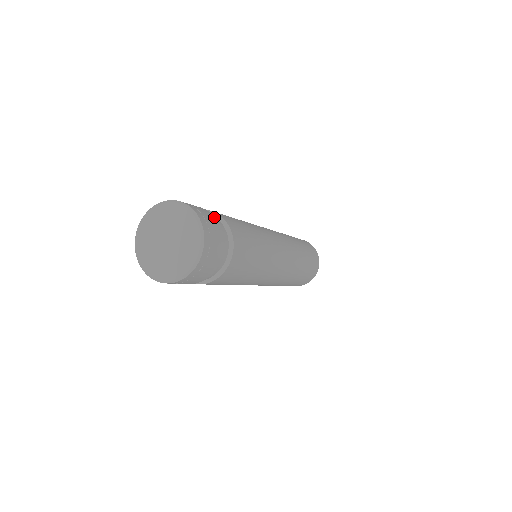
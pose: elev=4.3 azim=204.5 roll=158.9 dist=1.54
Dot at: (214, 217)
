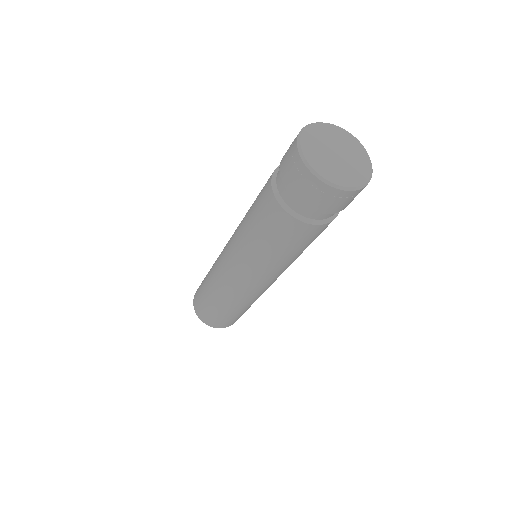
Dot at: occluded
